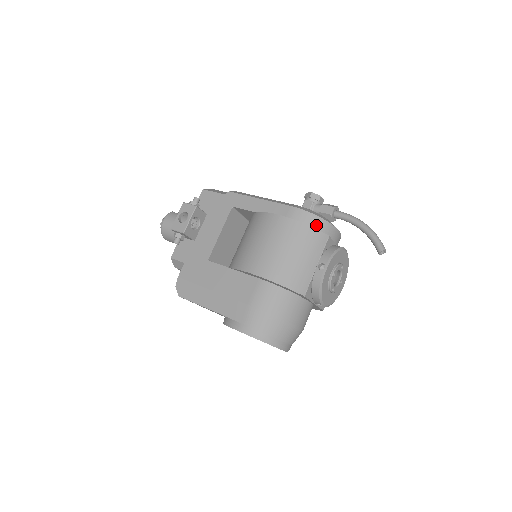
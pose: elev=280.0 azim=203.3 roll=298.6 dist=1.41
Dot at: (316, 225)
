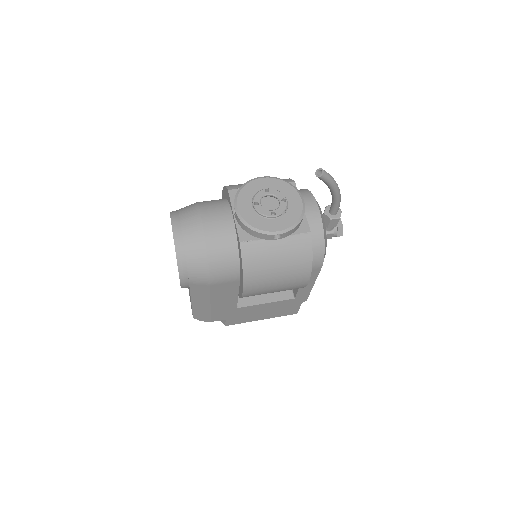
Dot at: (298, 190)
